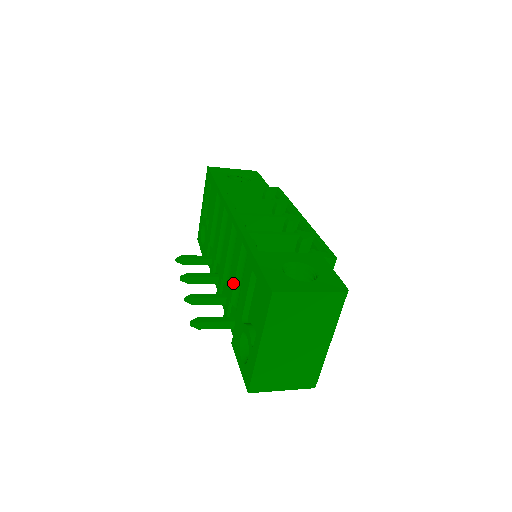
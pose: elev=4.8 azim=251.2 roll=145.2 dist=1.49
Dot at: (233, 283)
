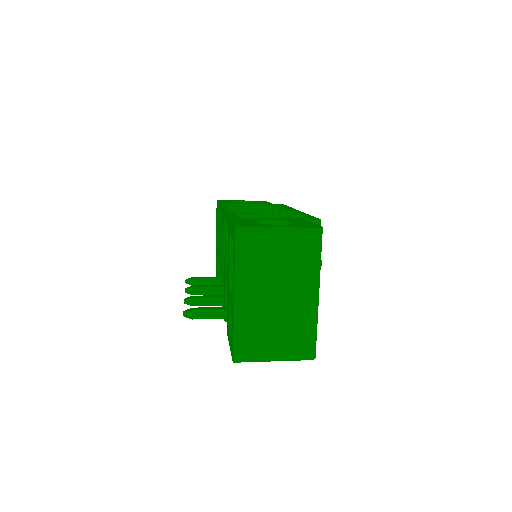
Dot at: (225, 270)
